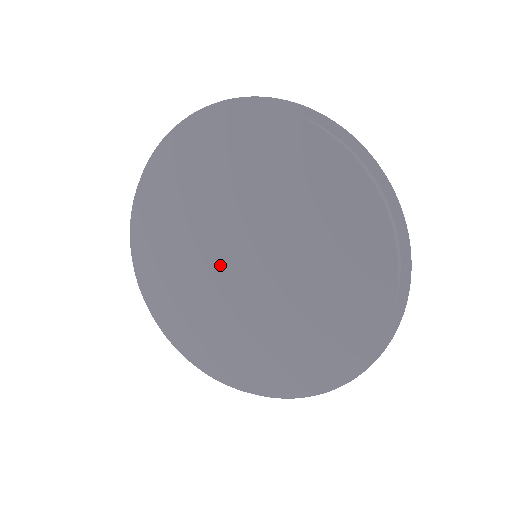
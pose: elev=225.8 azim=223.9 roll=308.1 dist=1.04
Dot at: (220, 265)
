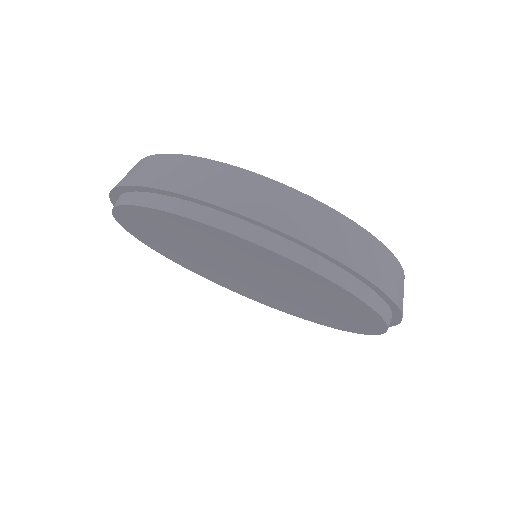
Dot at: (243, 281)
